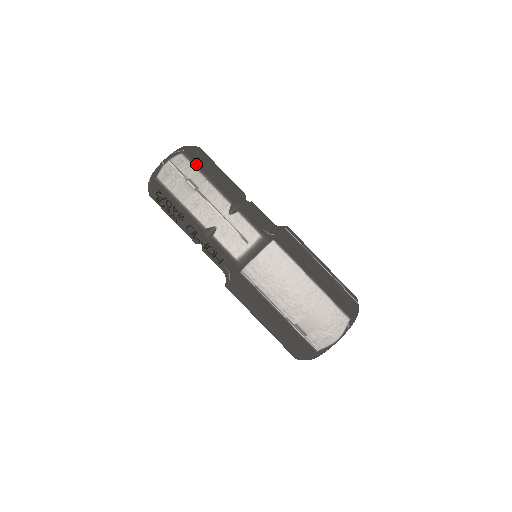
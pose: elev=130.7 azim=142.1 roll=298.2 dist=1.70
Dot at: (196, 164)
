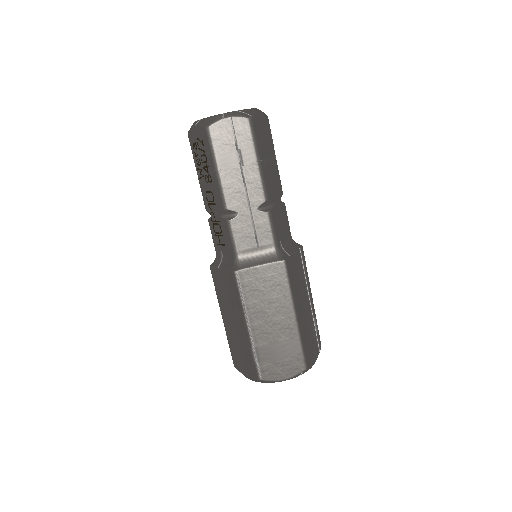
Dot at: (256, 138)
